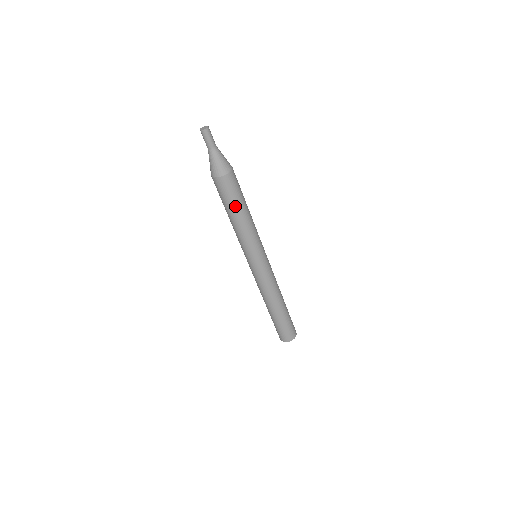
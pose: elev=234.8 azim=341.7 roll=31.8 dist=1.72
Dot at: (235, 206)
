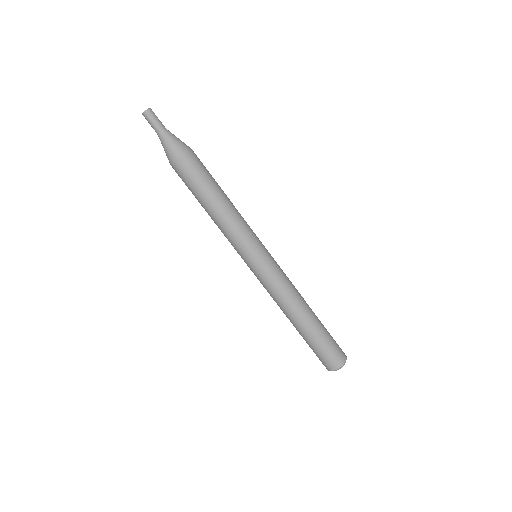
Dot at: (208, 189)
